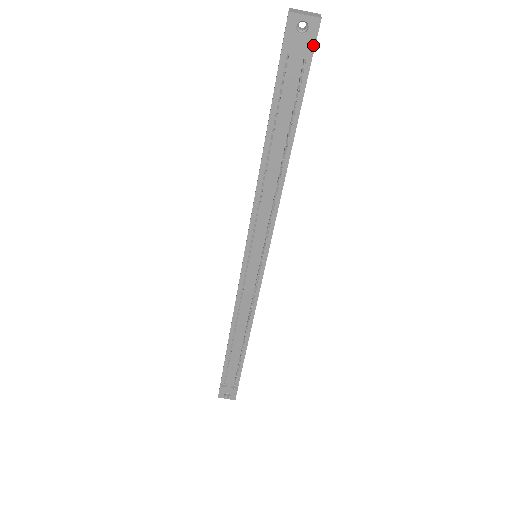
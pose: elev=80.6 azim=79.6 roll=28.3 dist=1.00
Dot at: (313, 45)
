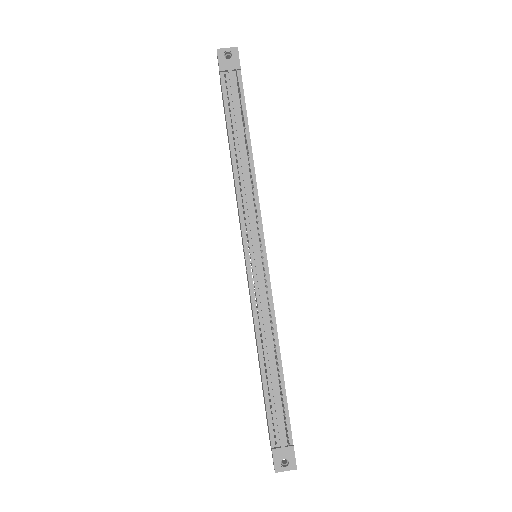
Dot at: (238, 63)
